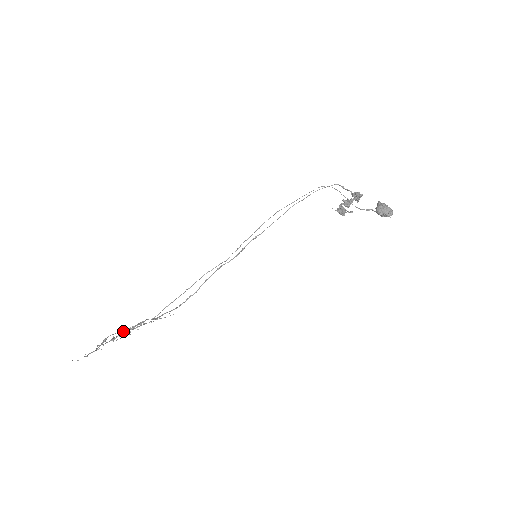
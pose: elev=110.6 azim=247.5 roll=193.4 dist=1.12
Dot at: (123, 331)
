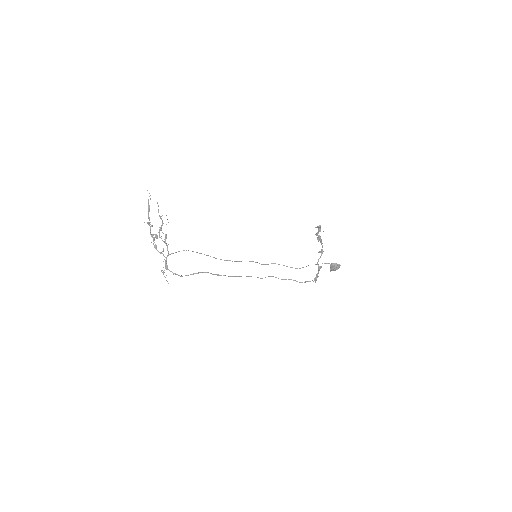
Dot at: occluded
